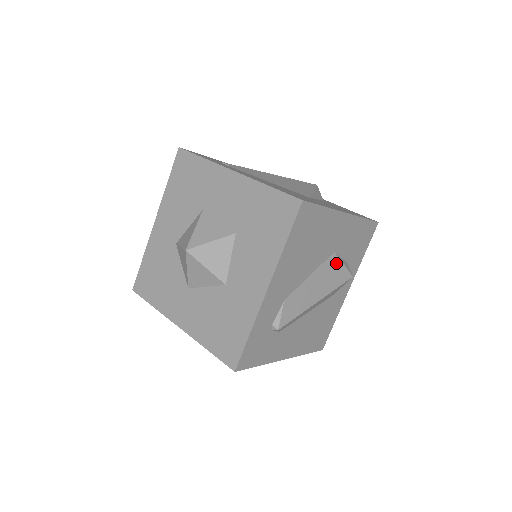
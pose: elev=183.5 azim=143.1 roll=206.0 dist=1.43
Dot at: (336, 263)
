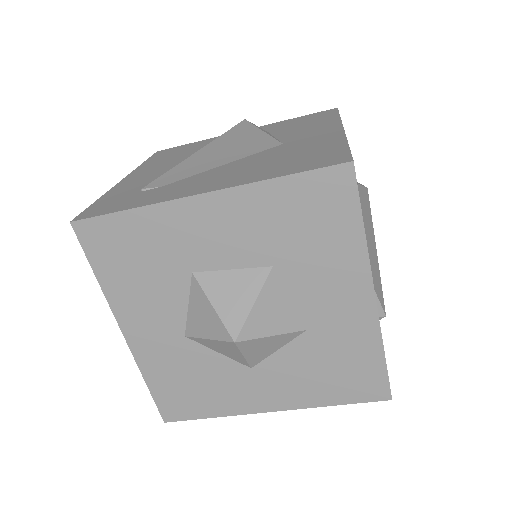
Dot at: occluded
